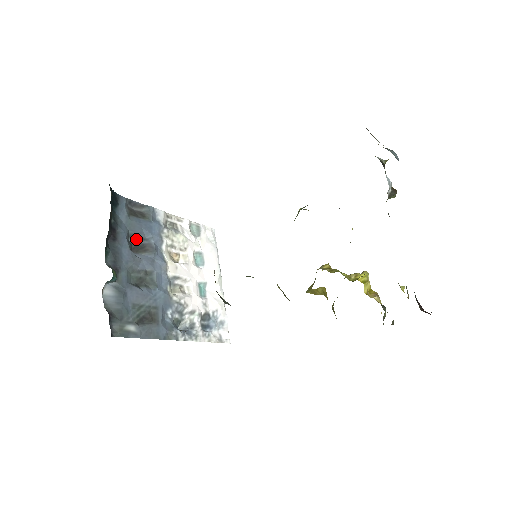
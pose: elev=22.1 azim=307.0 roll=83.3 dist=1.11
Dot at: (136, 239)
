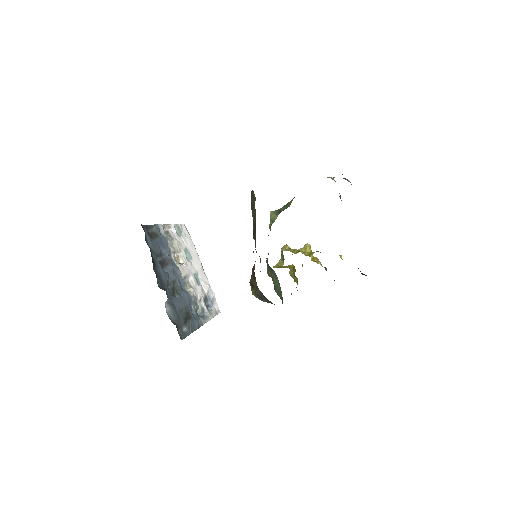
Dot at: (159, 257)
